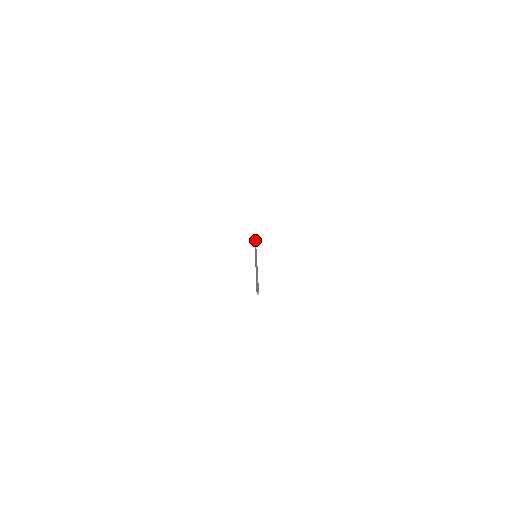
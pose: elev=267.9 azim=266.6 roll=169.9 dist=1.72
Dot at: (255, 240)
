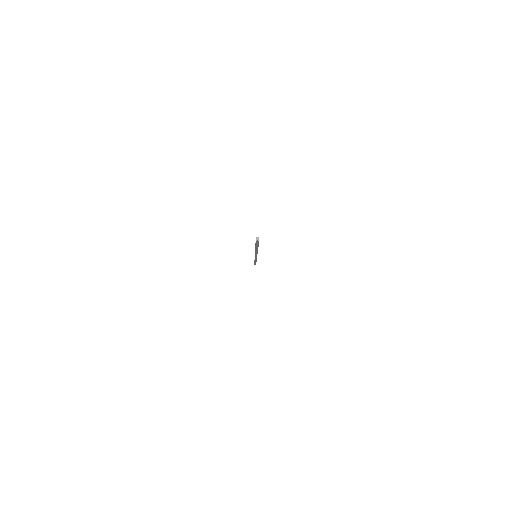
Dot at: occluded
